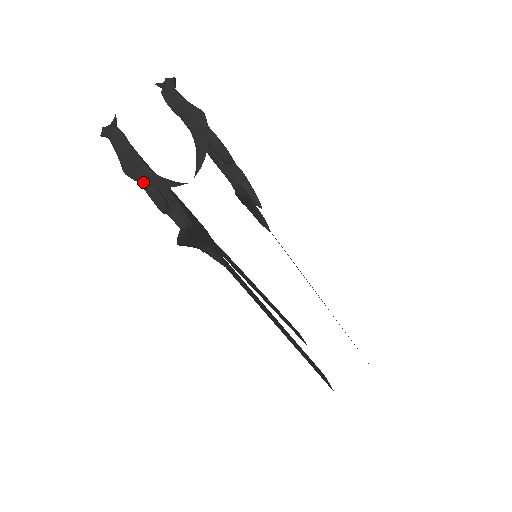
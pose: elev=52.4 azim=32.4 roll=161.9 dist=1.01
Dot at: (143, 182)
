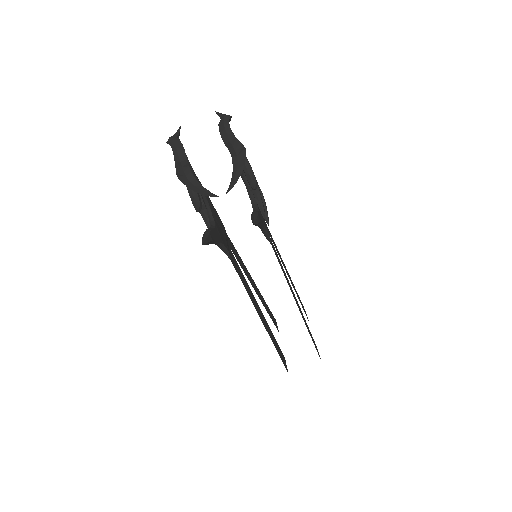
Dot at: (188, 186)
